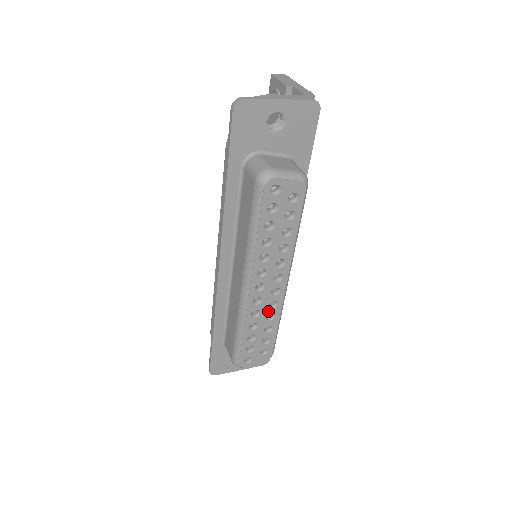
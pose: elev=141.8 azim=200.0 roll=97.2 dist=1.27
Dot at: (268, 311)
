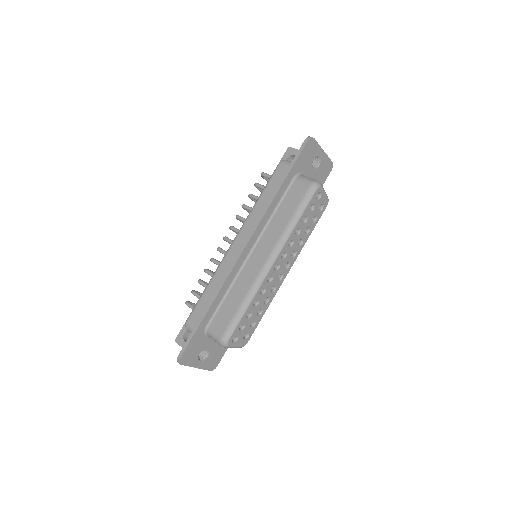
Dot at: (269, 294)
